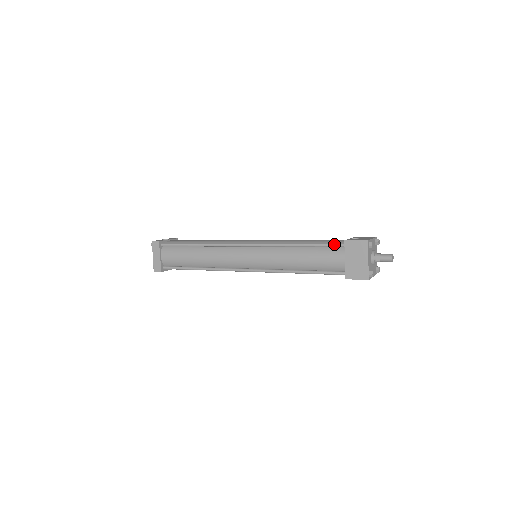
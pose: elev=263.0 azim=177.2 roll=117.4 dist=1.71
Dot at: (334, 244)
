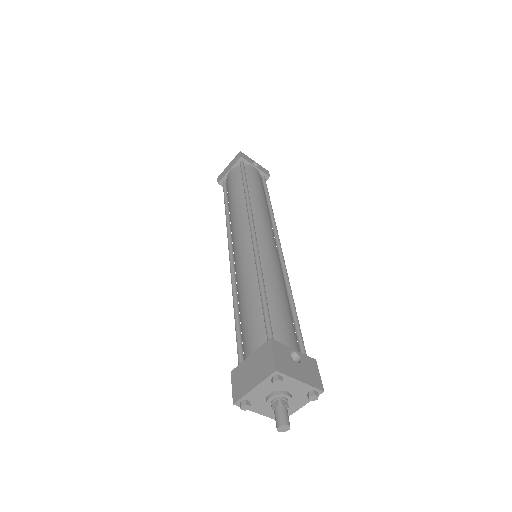
Dot at: (268, 329)
